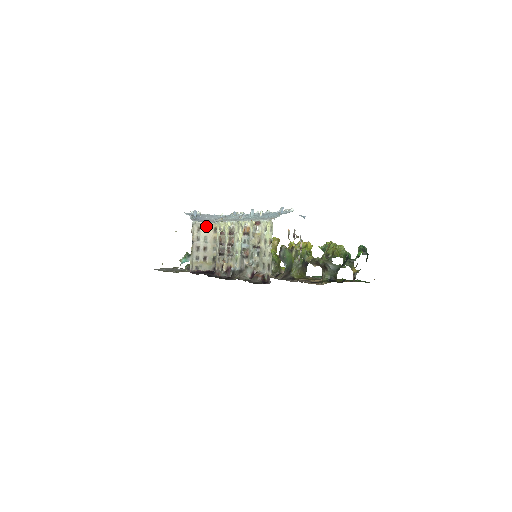
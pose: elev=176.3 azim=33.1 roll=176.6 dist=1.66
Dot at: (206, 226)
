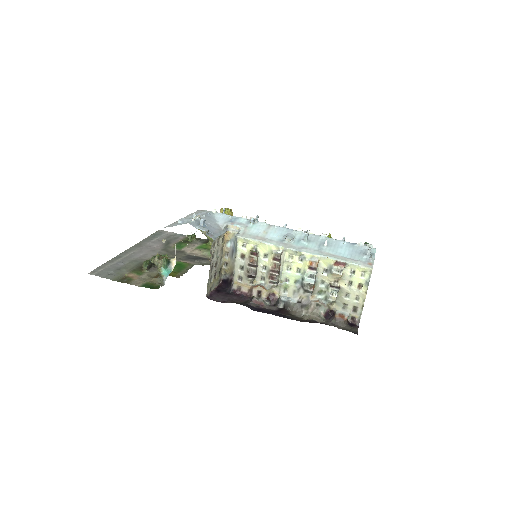
Dot at: (219, 238)
